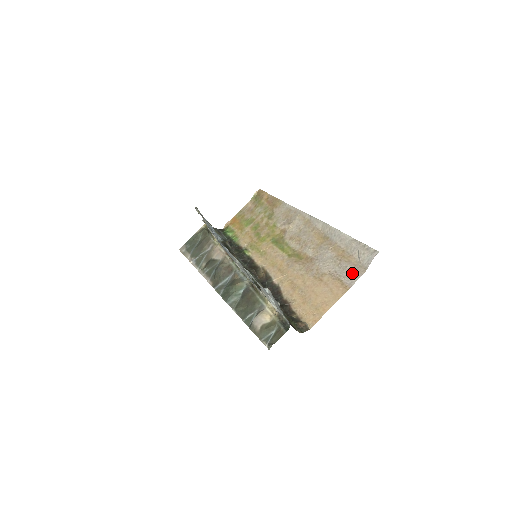
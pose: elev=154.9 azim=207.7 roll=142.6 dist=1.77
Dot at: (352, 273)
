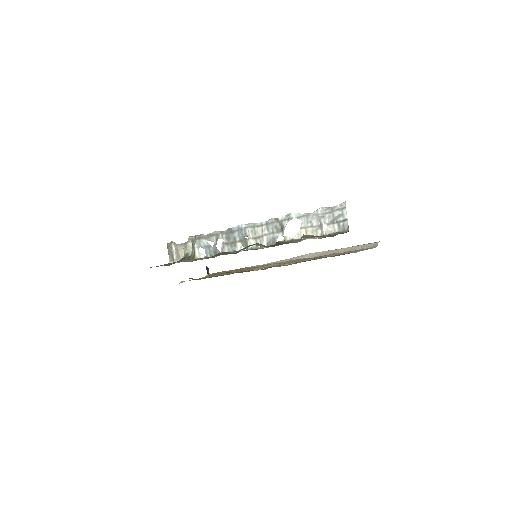
Dot at: (365, 249)
